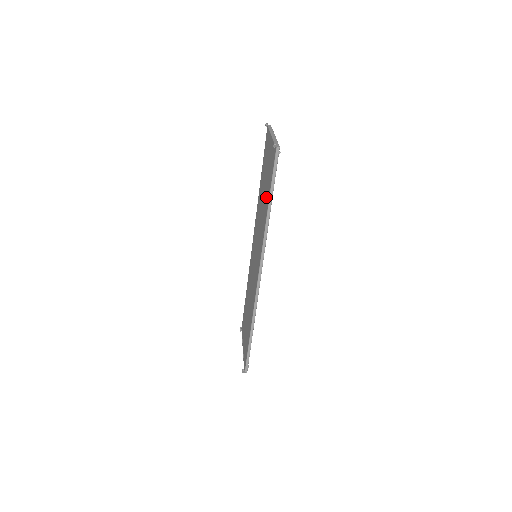
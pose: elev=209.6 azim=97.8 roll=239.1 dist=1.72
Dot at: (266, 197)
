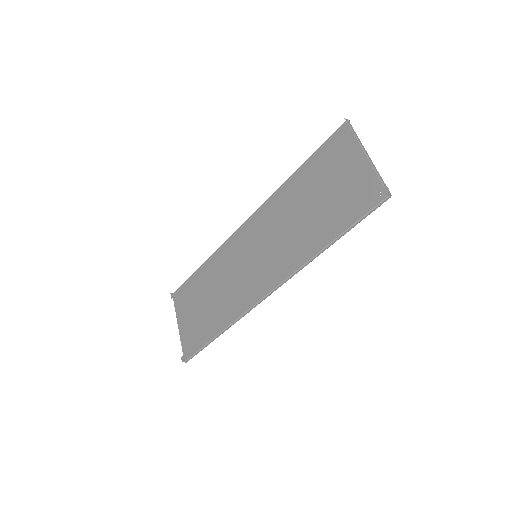
Dot at: (325, 222)
